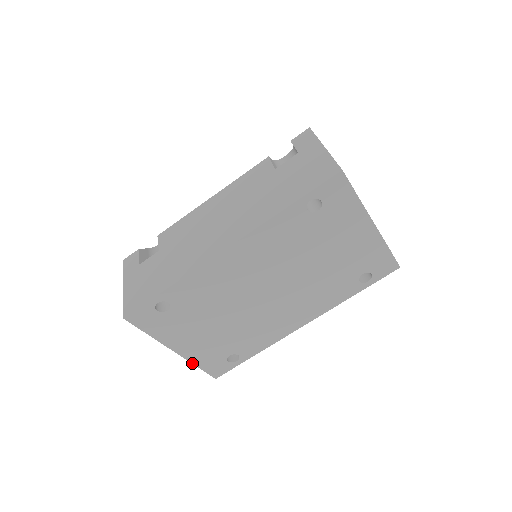
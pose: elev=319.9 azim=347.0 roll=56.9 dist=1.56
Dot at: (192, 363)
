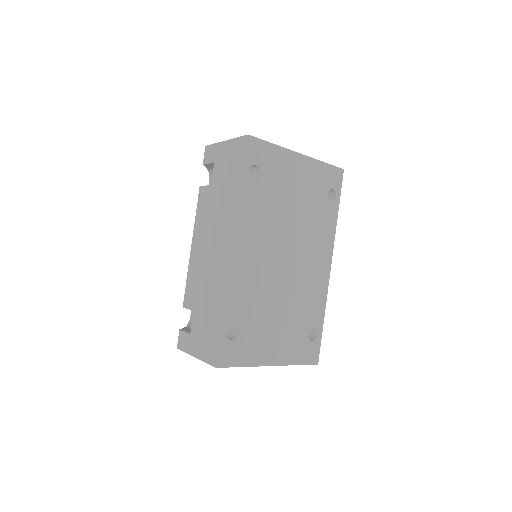
Dot at: occluded
